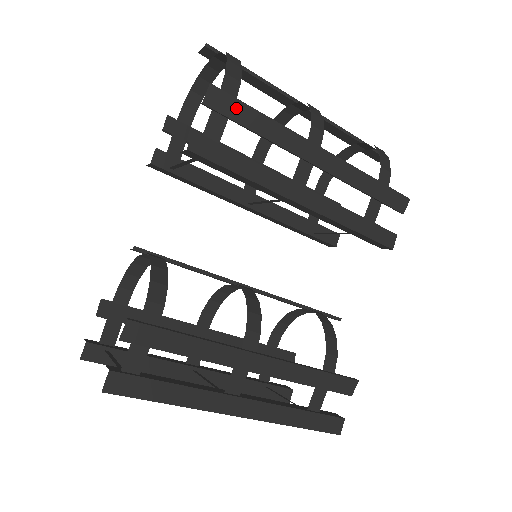
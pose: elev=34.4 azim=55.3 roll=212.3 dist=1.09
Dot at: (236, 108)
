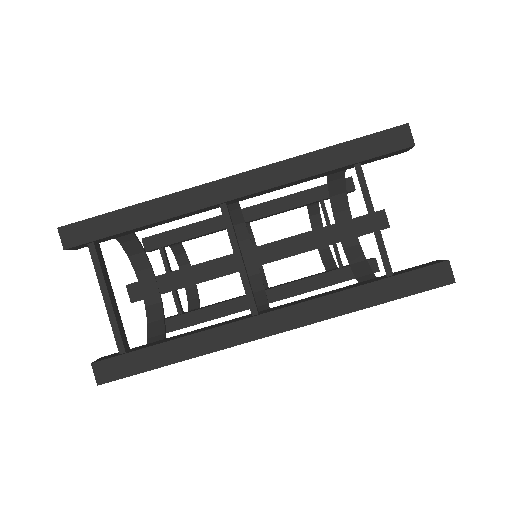
Dot at: occluded
